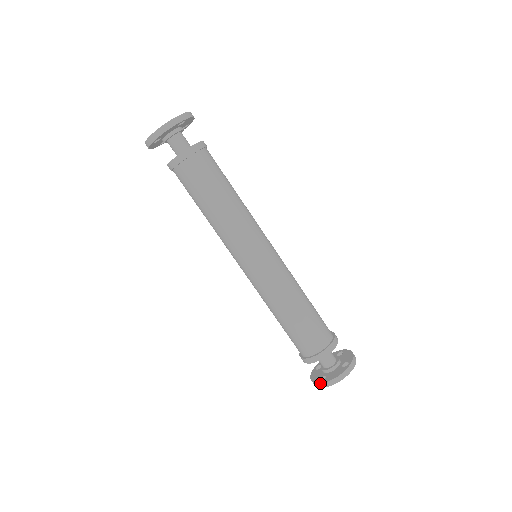
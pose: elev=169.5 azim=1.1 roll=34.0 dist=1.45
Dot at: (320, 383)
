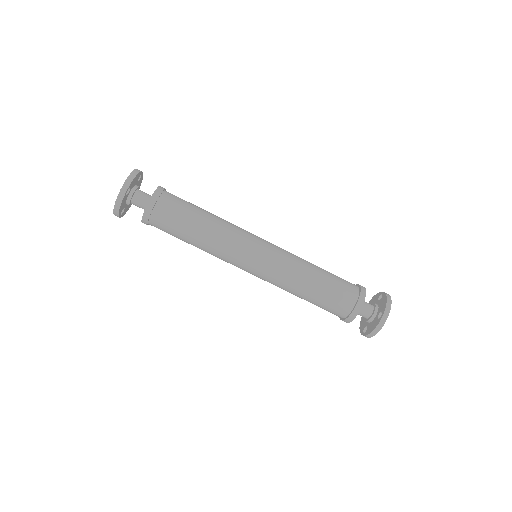
Dot at: (382, 315)
